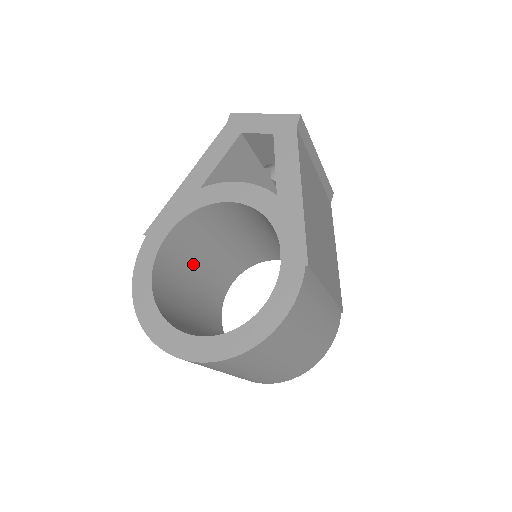
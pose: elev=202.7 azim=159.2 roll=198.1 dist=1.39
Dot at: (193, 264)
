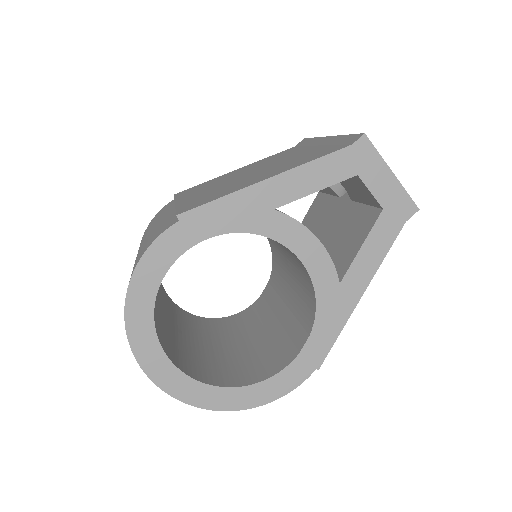
Dot at: occluded
